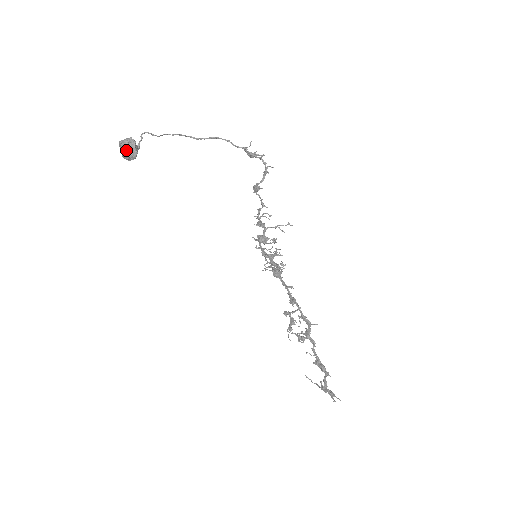
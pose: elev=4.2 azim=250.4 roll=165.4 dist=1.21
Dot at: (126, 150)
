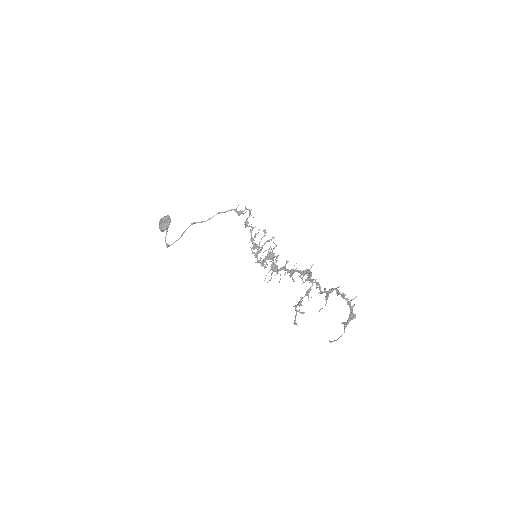
Dot at: (164, 221)
